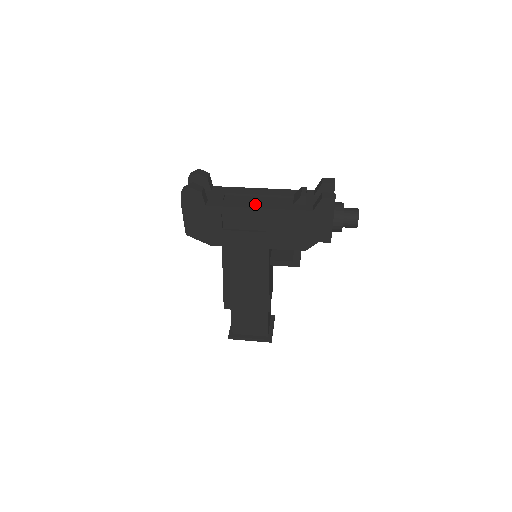
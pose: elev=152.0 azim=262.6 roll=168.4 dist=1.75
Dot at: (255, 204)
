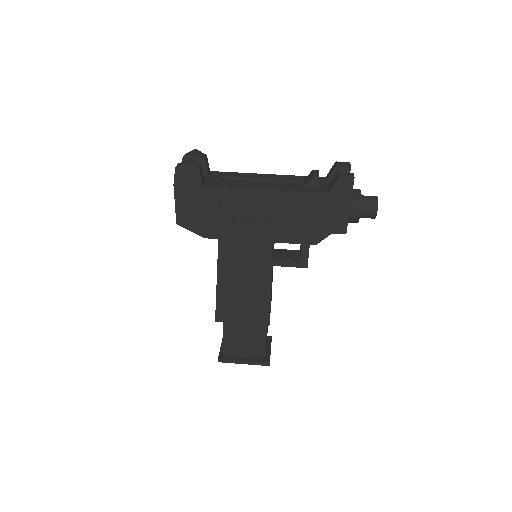
Dot at: (260, 186)
